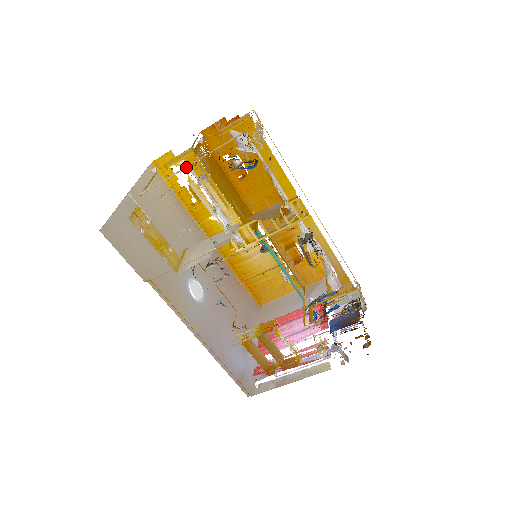
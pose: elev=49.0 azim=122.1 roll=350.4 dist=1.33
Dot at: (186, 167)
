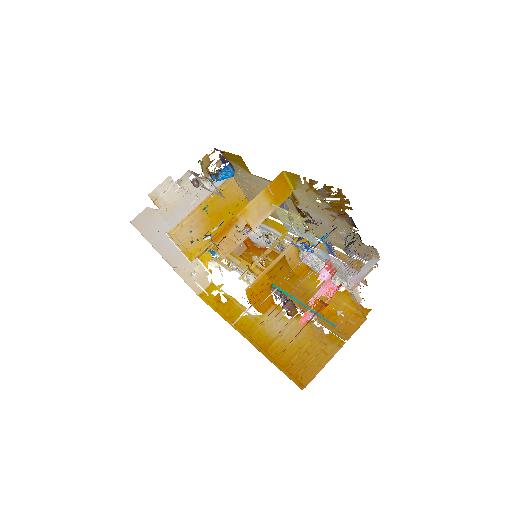
Dot at: (198, 206)
